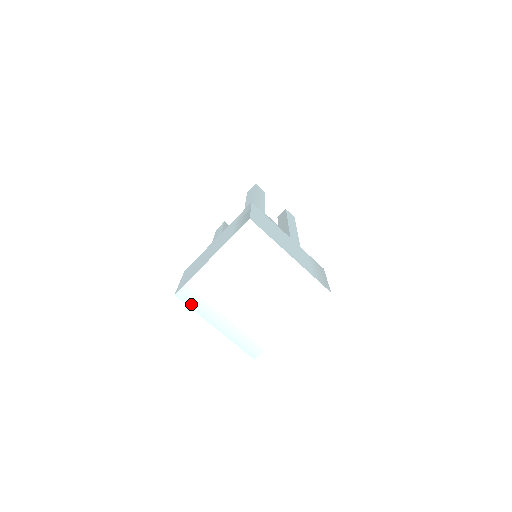
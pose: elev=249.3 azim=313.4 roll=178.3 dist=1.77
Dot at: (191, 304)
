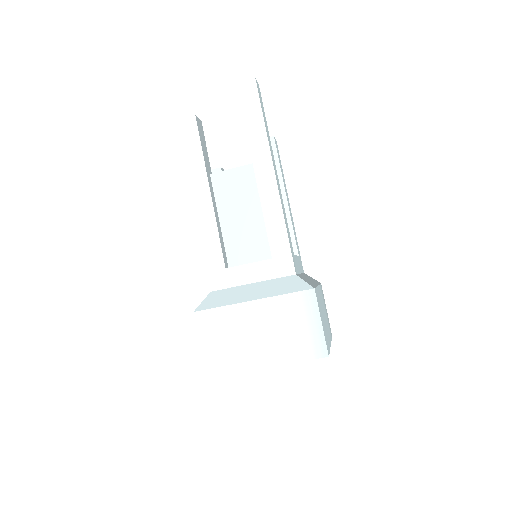
Dot at: occluded
